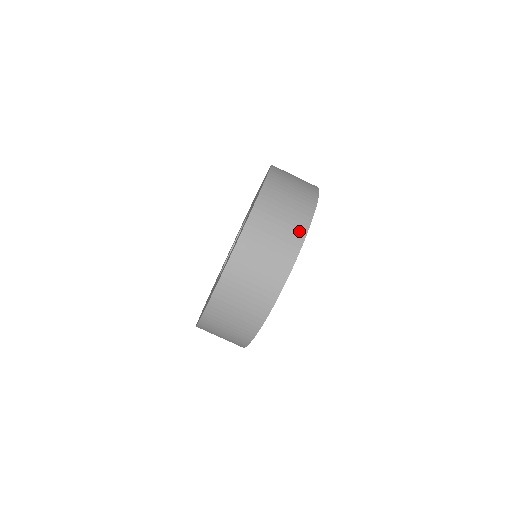
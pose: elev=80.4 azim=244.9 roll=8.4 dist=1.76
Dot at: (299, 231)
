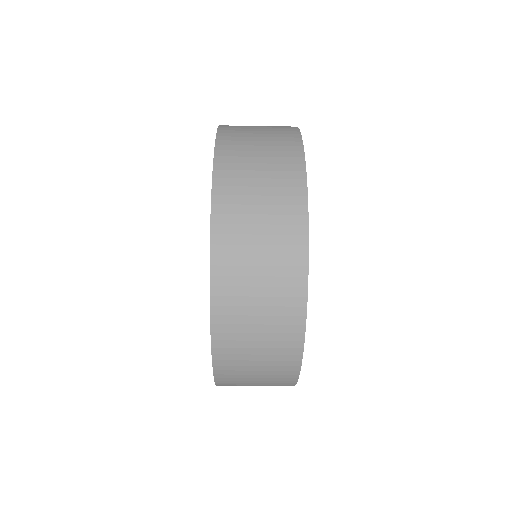
Dot at: (294, 260)
